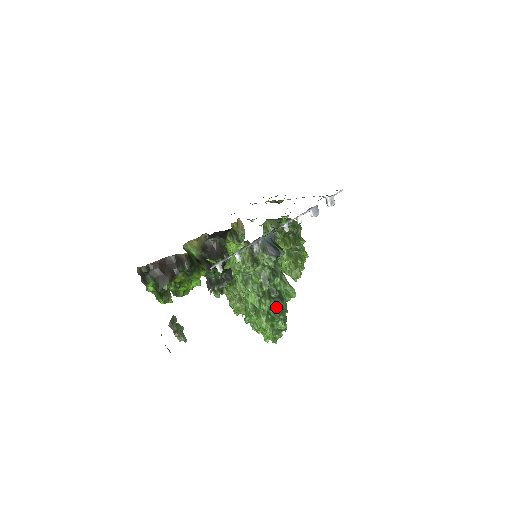
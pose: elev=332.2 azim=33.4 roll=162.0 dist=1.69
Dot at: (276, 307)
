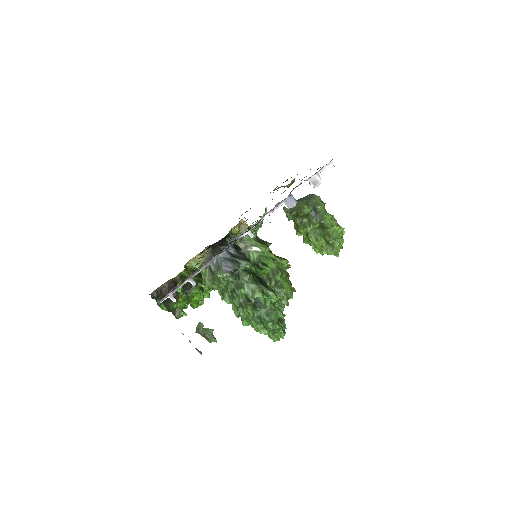
Dot at: (259, 312)
